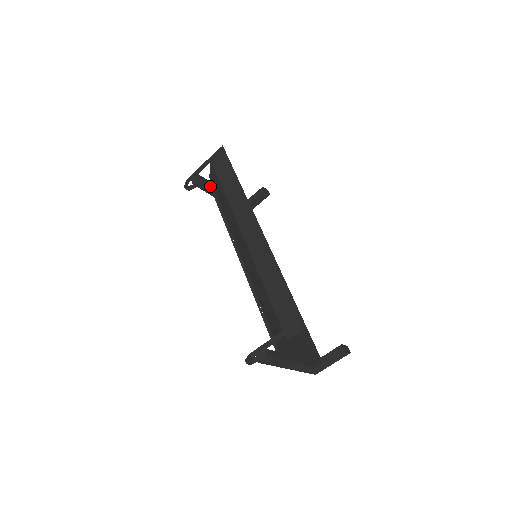
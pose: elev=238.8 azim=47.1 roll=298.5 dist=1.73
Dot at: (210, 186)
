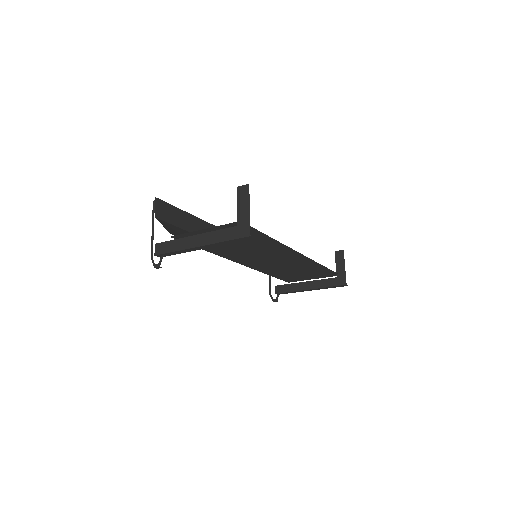
Dot at: (288, 285)
